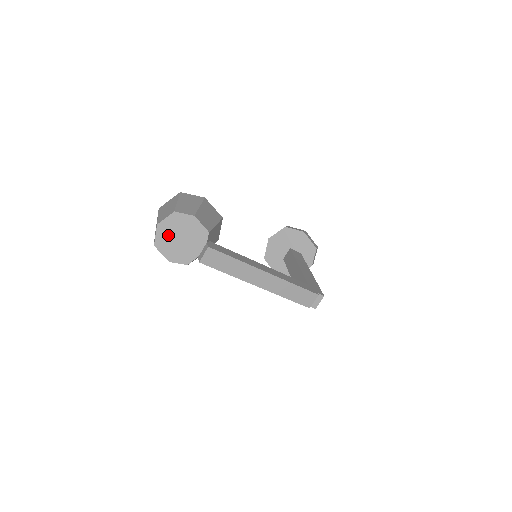
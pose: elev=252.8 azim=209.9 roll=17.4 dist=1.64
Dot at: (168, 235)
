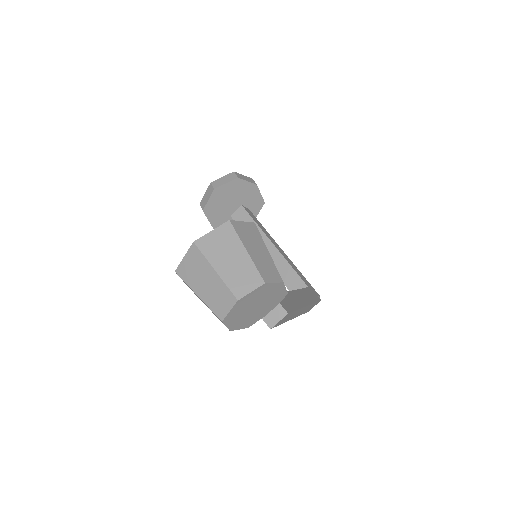
Dot at: (244, 307)
